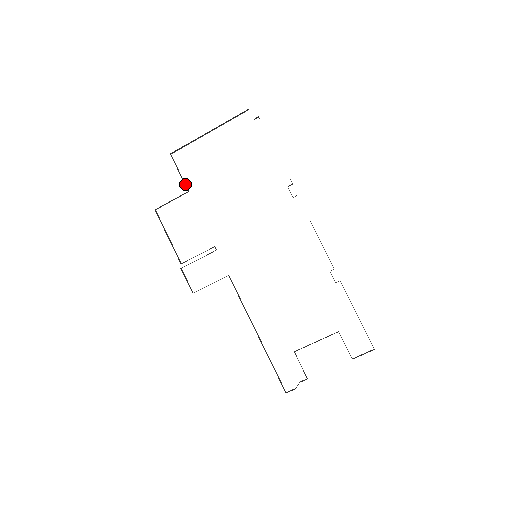
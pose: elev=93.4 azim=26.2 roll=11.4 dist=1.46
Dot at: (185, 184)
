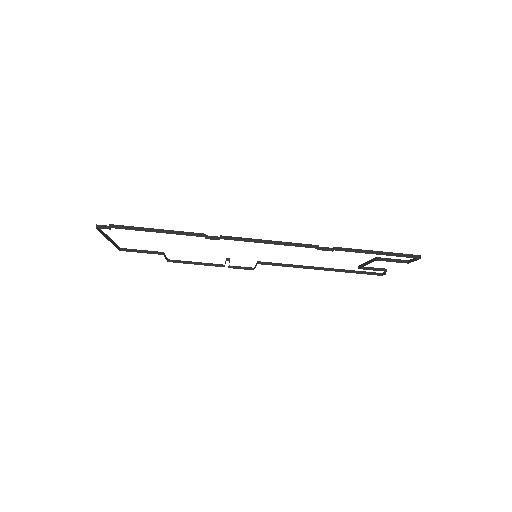
Dot at: (155, 253)
